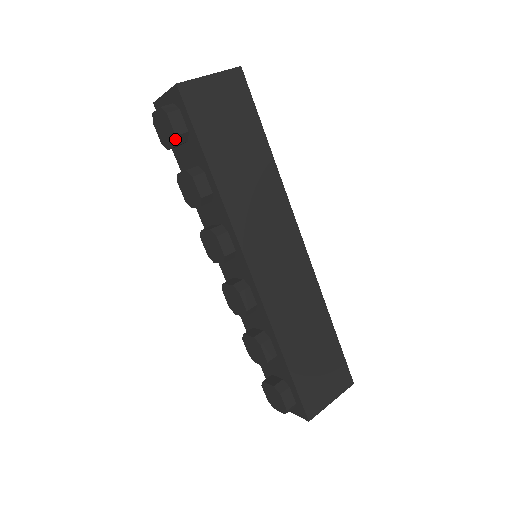
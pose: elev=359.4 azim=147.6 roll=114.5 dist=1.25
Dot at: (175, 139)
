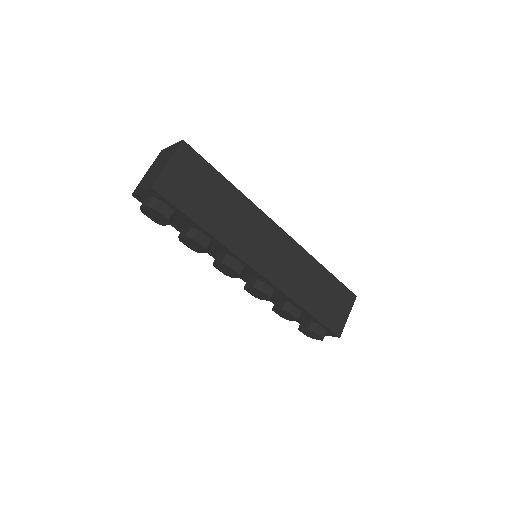
Dot at: (169, 222)
